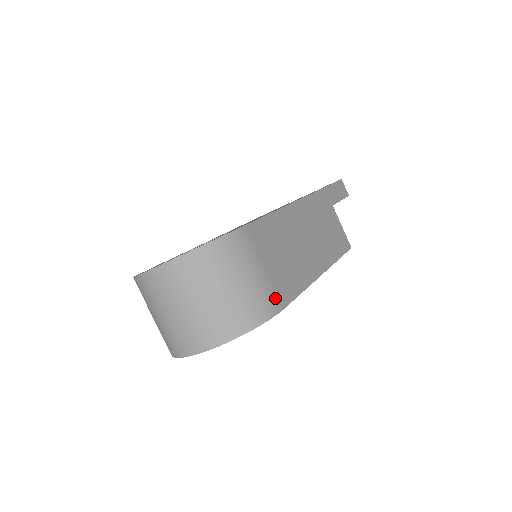
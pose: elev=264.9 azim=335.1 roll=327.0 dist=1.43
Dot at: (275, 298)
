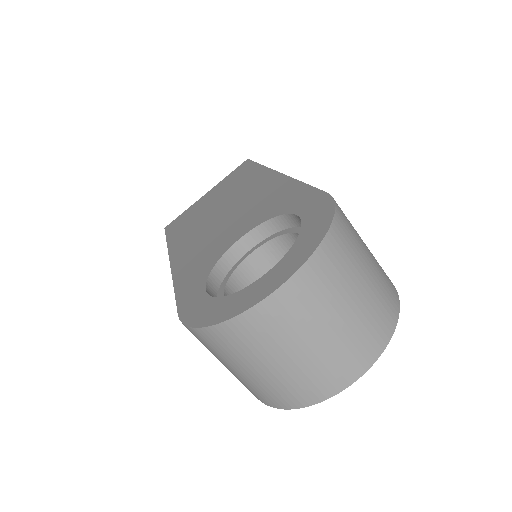
Dot at: occluded
